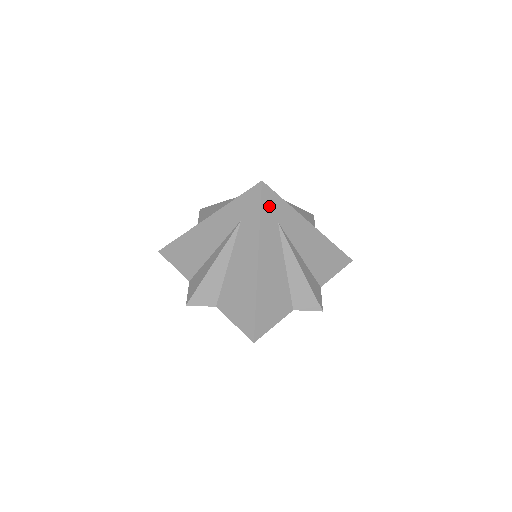
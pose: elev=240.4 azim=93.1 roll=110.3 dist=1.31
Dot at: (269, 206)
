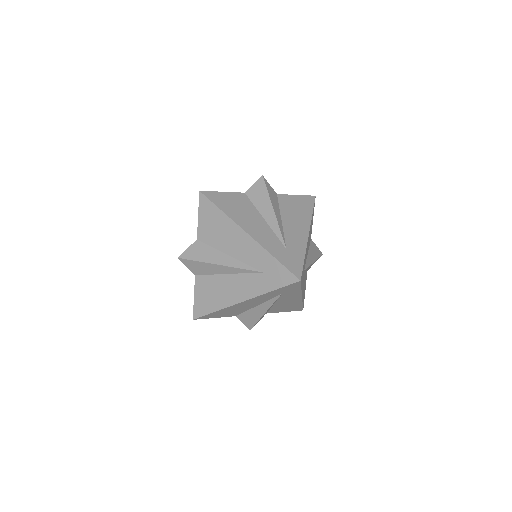
Dot at: (287, 288)
